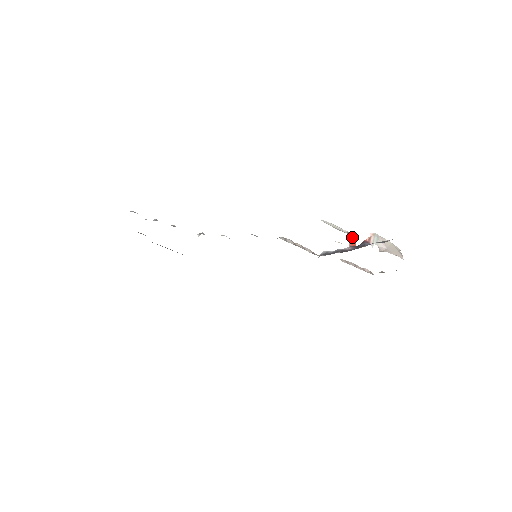
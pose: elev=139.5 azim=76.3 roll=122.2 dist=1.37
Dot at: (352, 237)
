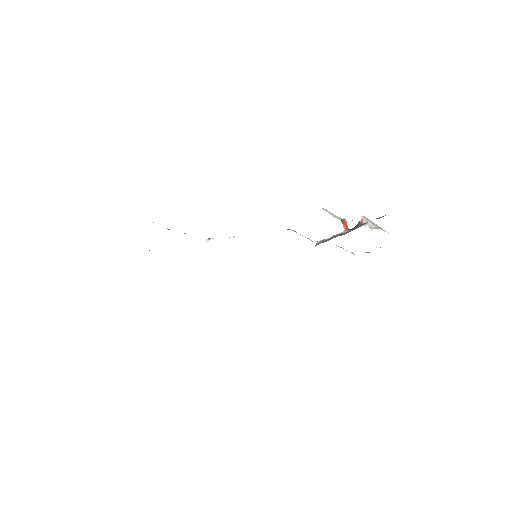
Dot at: (345, 222)
